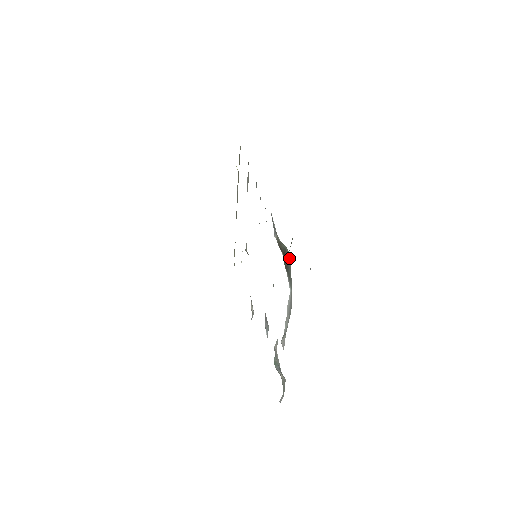
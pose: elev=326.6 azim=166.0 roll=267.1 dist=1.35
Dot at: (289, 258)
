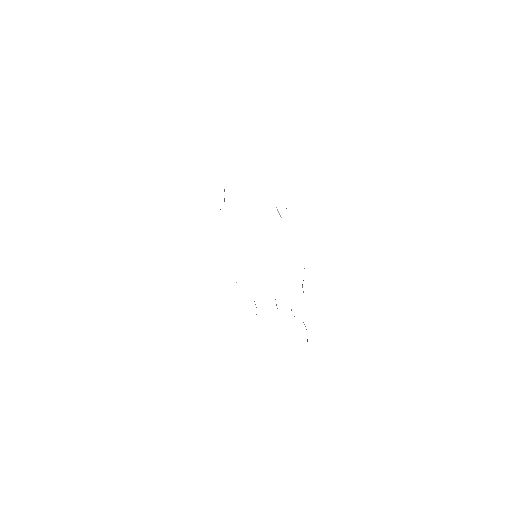
Dot at: occluded
